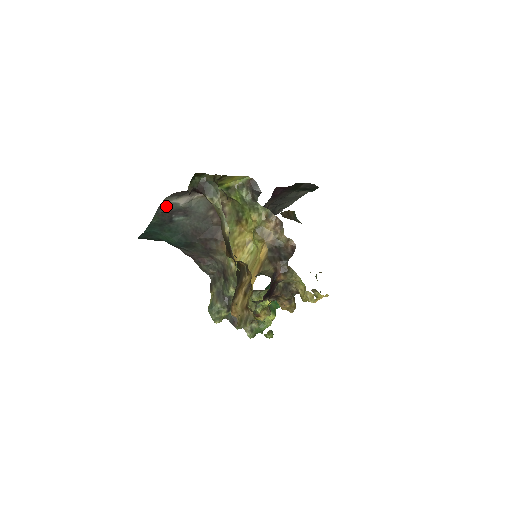
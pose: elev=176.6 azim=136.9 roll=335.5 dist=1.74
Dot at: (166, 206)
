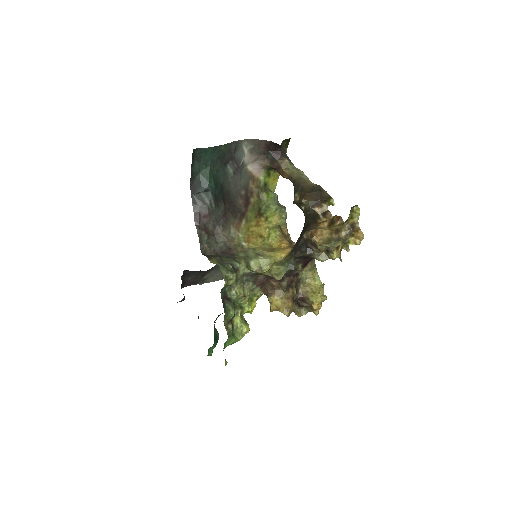
Dot at: (238, 147)
